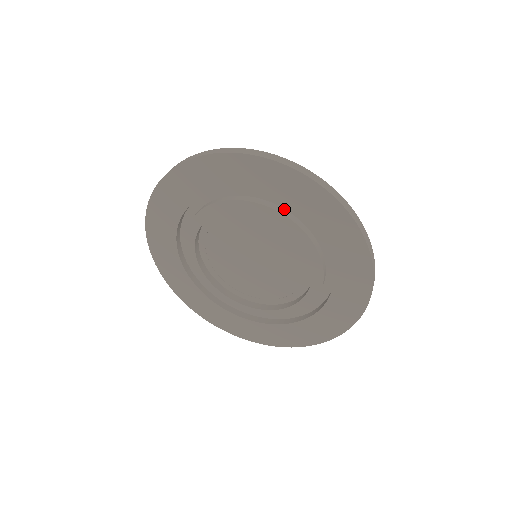
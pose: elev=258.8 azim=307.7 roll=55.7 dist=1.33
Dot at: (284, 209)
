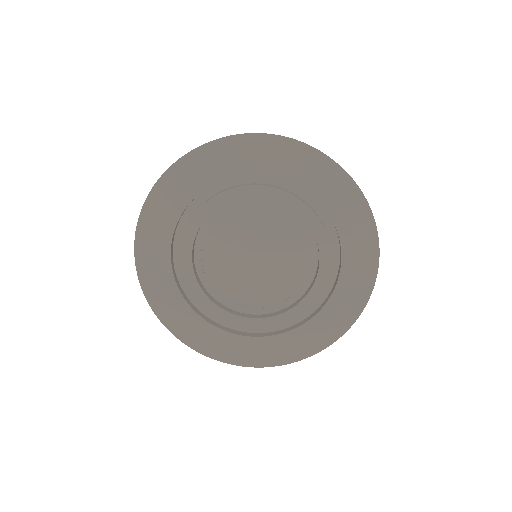
Dot at: (245, 184)
